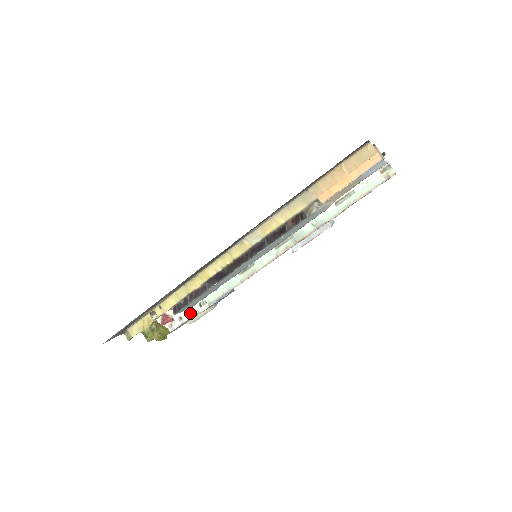
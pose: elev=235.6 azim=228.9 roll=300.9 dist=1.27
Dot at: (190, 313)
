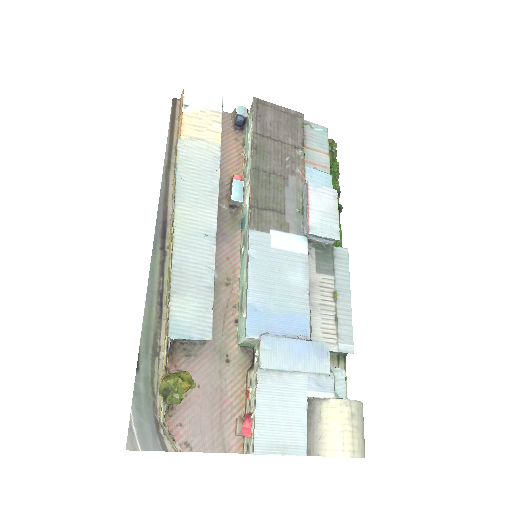
Dot at: (257, 382)
